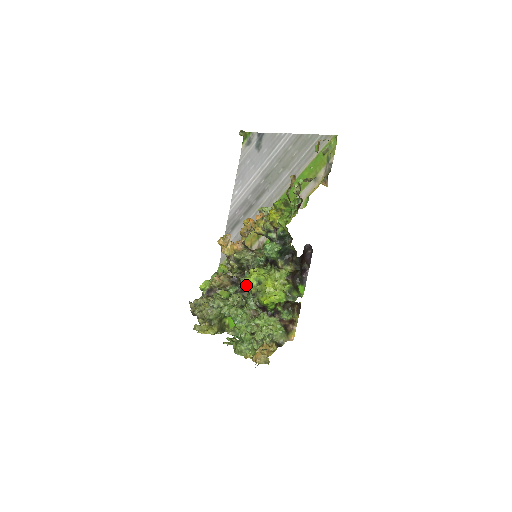
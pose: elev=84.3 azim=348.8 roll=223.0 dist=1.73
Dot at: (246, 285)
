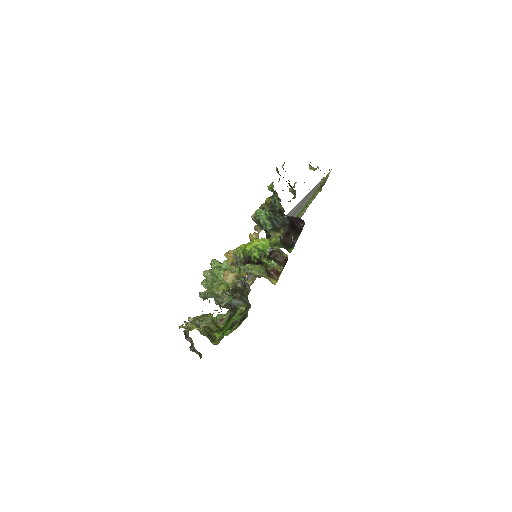
Dot at: occluded
